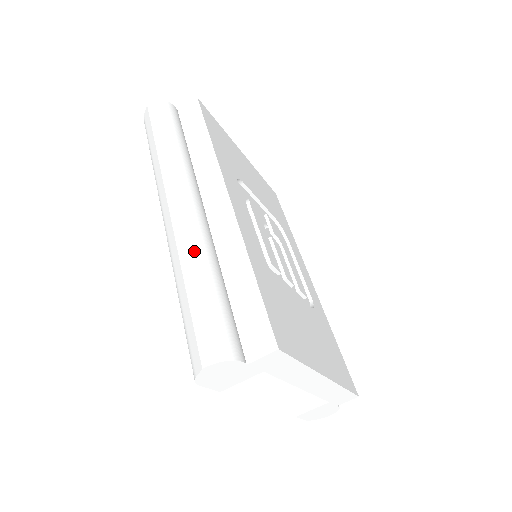
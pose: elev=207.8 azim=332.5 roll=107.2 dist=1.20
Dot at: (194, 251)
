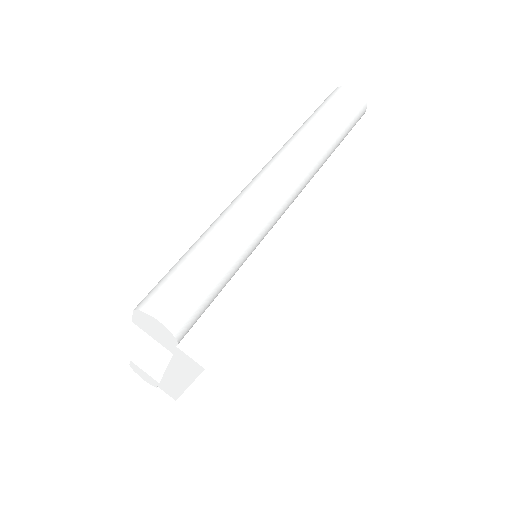
Dot at: (250, 234)
